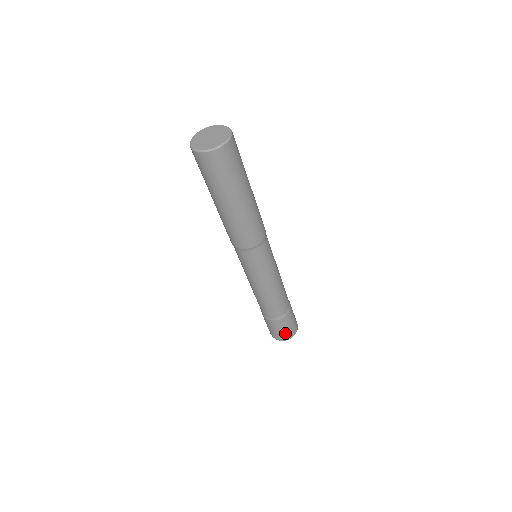
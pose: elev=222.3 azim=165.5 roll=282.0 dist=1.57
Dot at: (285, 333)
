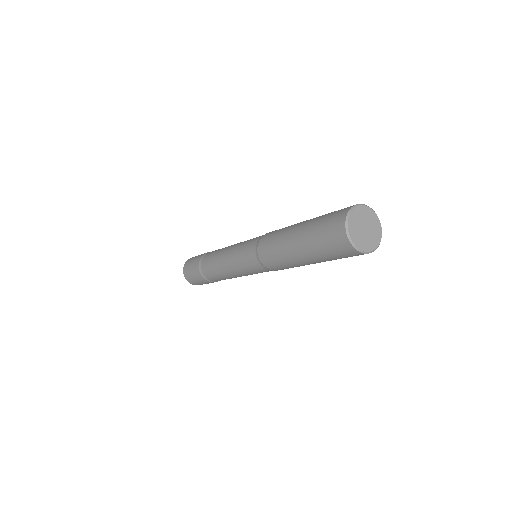
Dot at: occluded
